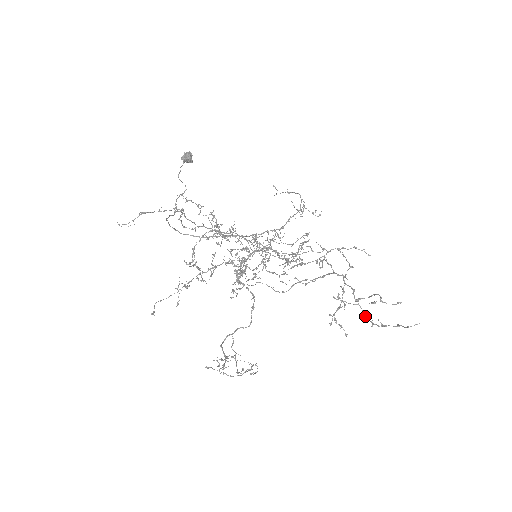
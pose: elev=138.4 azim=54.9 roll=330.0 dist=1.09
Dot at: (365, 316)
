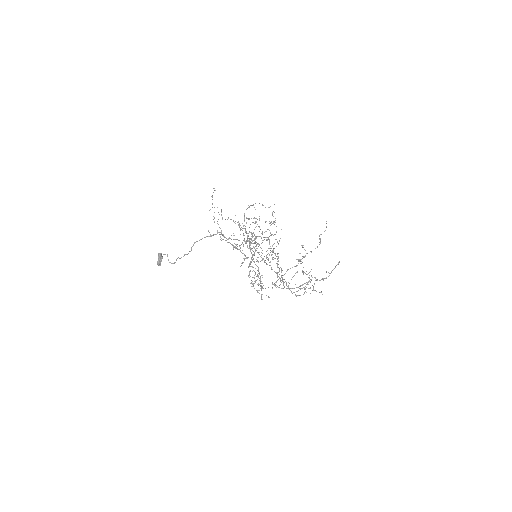
Dot at: (319, 280)
